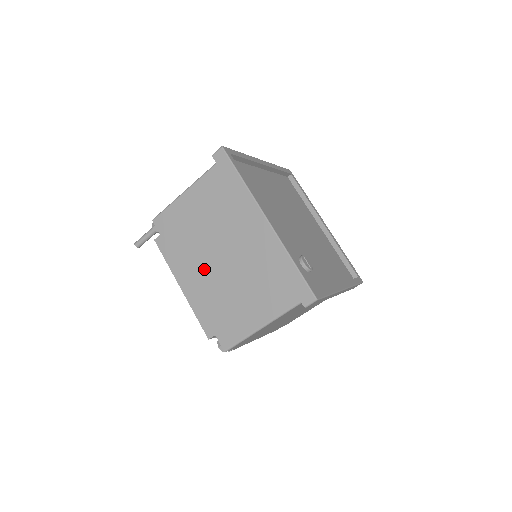
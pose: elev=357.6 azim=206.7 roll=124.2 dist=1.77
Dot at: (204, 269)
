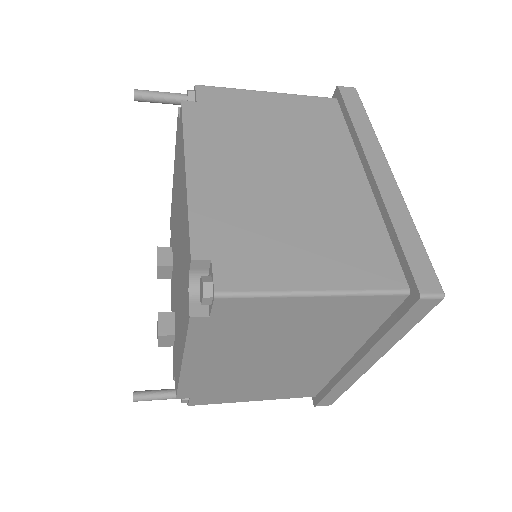
Dot at: (249, 171)
